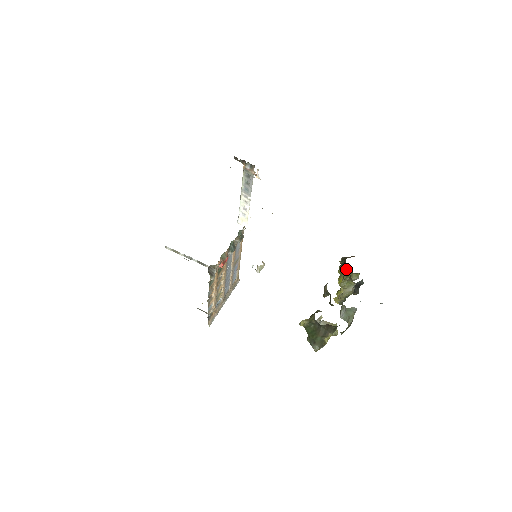
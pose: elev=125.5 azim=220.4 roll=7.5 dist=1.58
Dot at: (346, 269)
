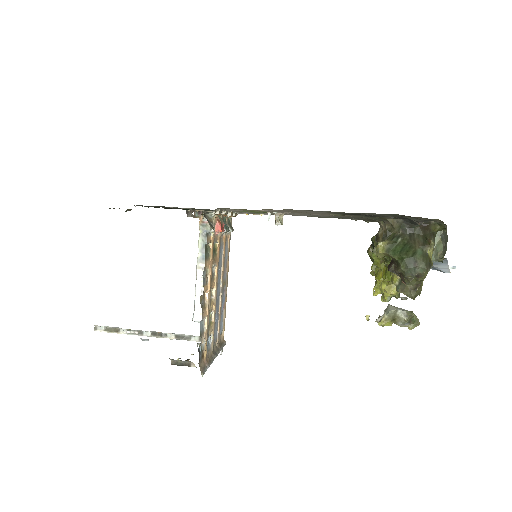
Dot at: occluded
